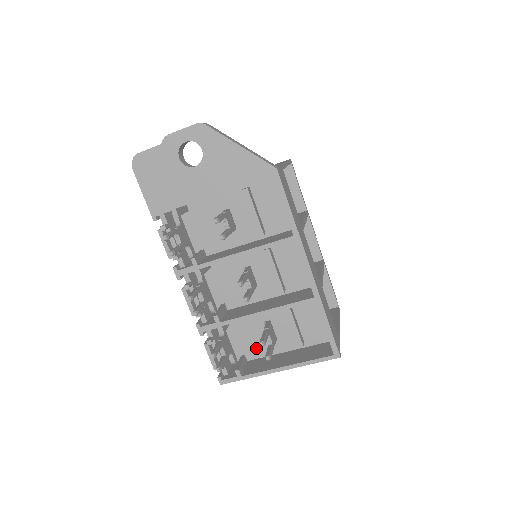
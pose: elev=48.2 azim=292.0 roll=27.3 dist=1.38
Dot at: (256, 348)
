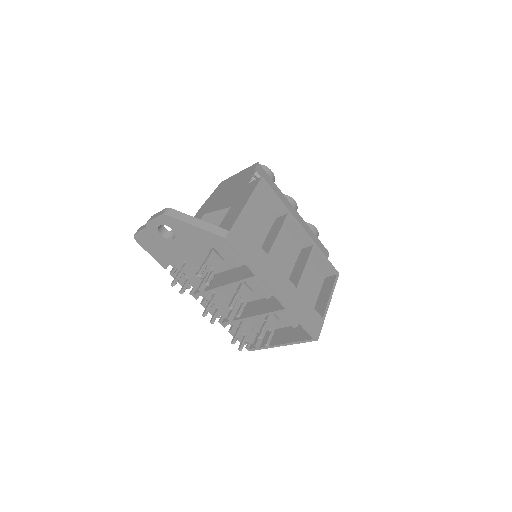
Dot at: occluded
